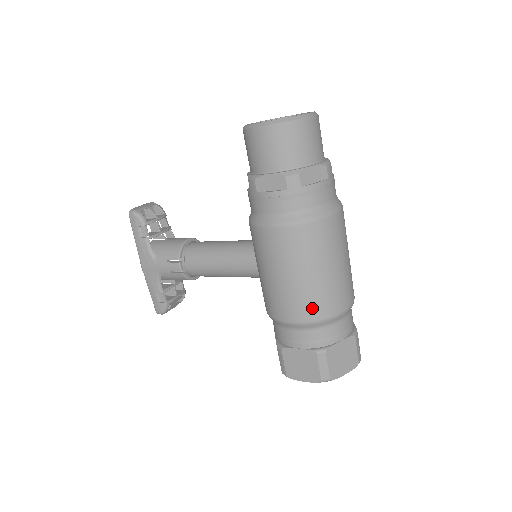
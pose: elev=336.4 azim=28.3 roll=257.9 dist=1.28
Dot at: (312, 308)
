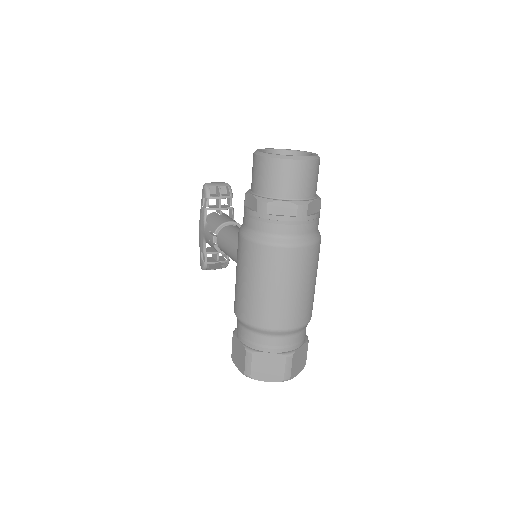
Dot at: (250, 313)
